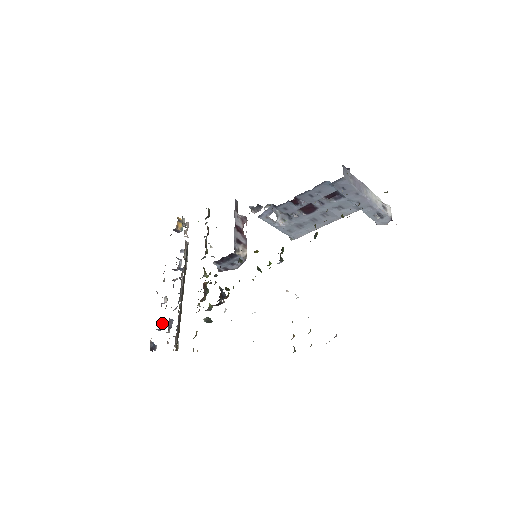
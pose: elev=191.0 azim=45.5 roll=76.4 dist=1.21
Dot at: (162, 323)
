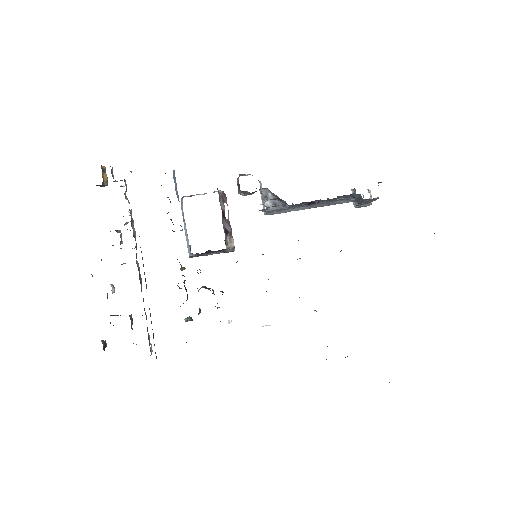
Dot at: occluded
